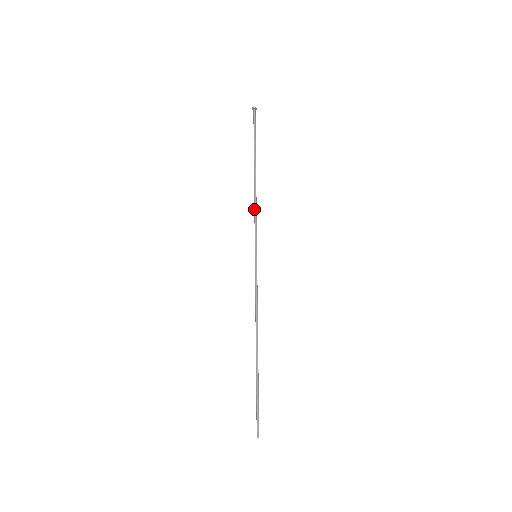
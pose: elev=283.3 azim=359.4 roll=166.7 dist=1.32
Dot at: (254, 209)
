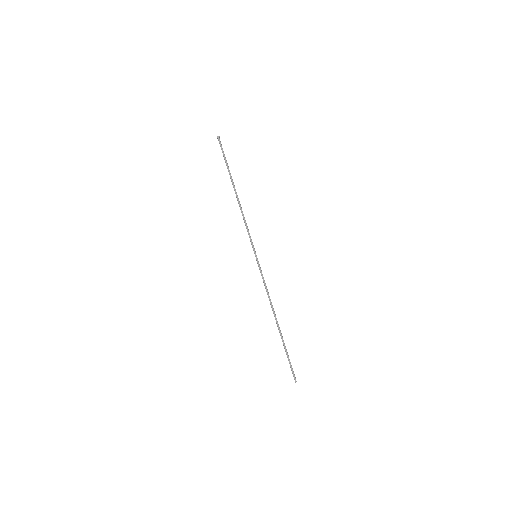
Dot at: occluded
